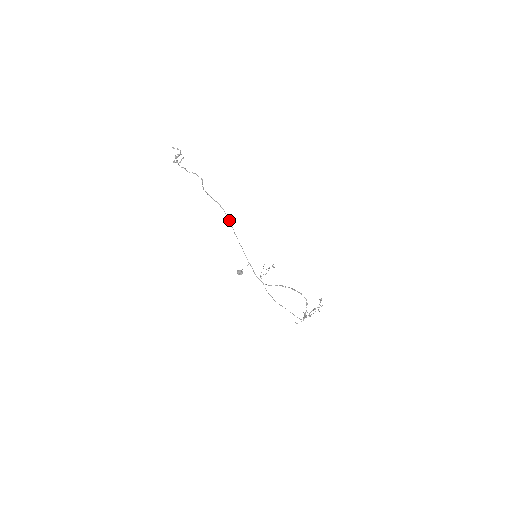
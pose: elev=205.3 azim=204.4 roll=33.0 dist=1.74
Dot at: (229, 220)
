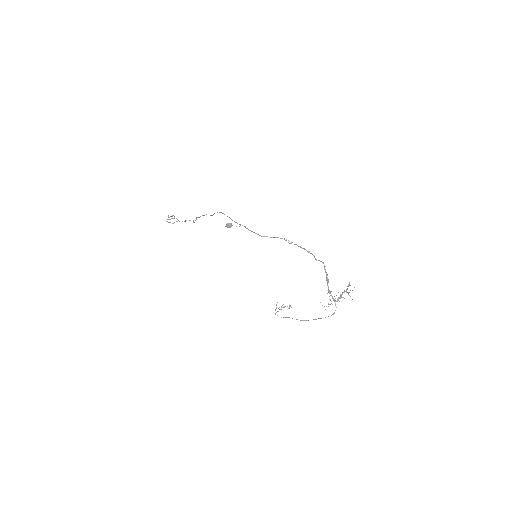
Dot at: (217, 212)
